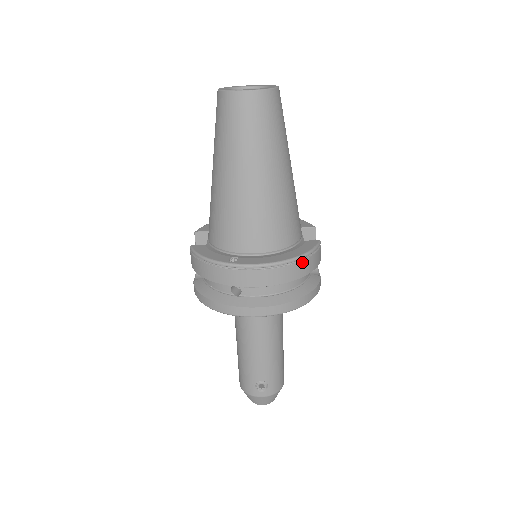
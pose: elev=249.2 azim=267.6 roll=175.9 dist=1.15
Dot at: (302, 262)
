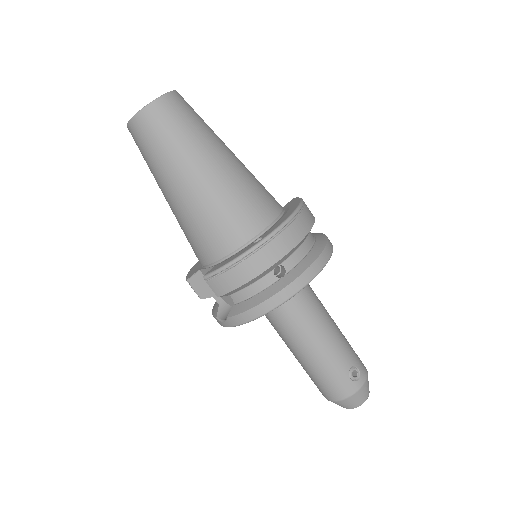
Dot at: (305, 207)
